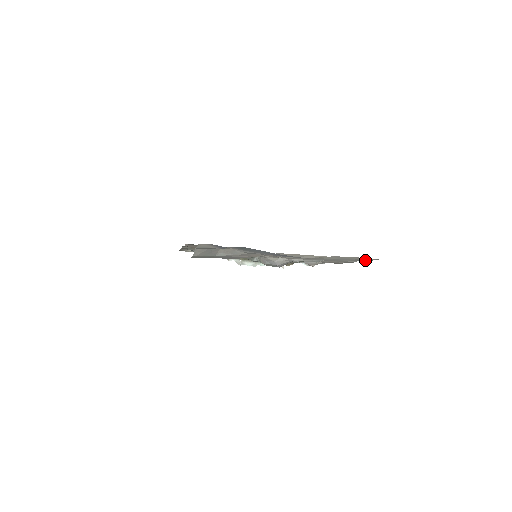
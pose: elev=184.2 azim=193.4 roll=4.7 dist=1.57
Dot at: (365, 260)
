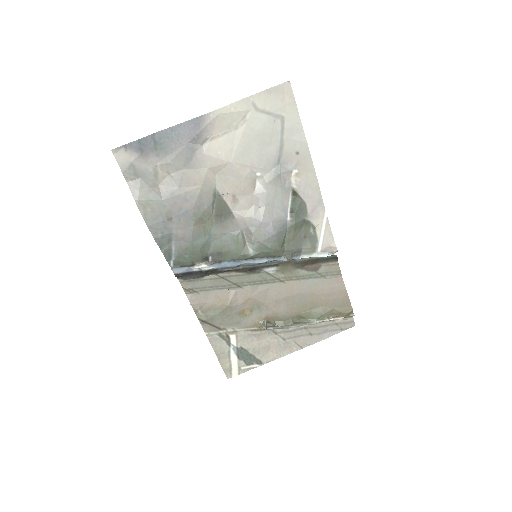
Dot at: (295, 111)
